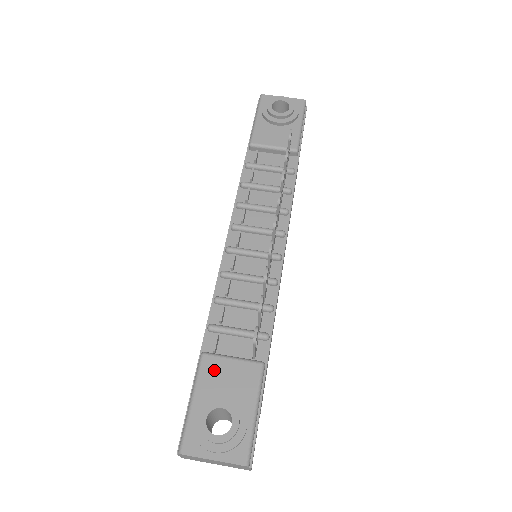
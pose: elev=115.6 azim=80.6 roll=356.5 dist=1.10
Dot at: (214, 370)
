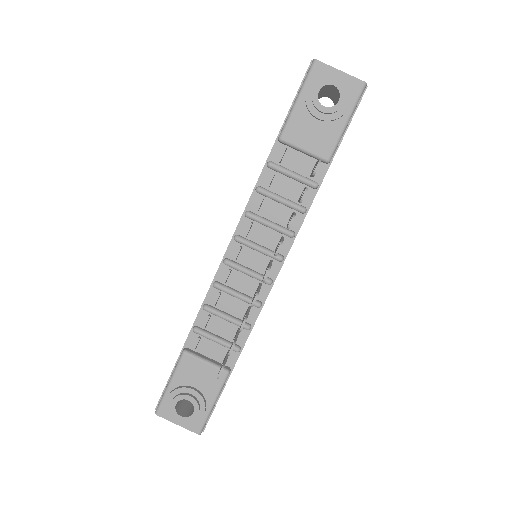
Dot at: (190, 367)
